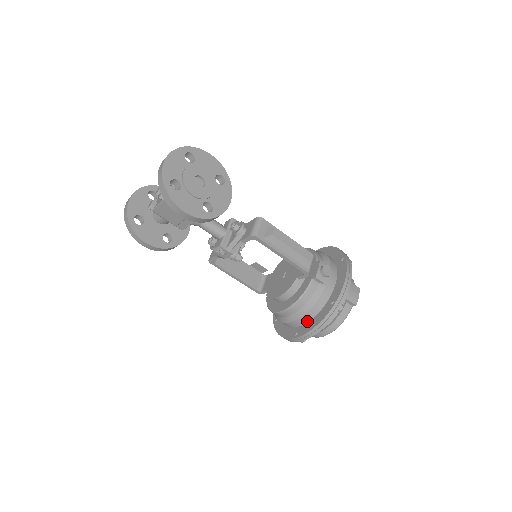
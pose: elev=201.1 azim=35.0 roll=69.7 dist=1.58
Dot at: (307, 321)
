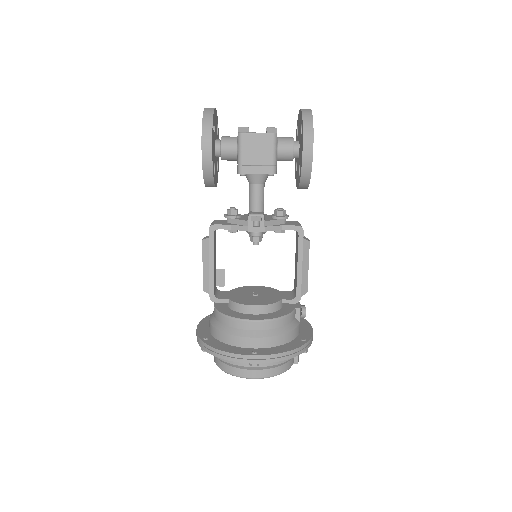
Dot at: (271, 345)
